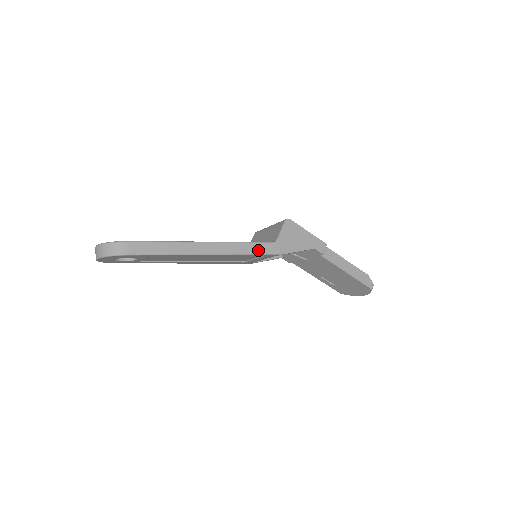
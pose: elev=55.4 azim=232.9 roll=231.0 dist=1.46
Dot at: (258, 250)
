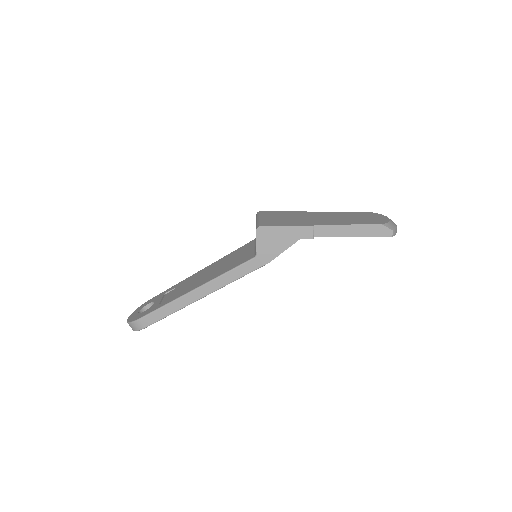
Dot at: (243, 272)
